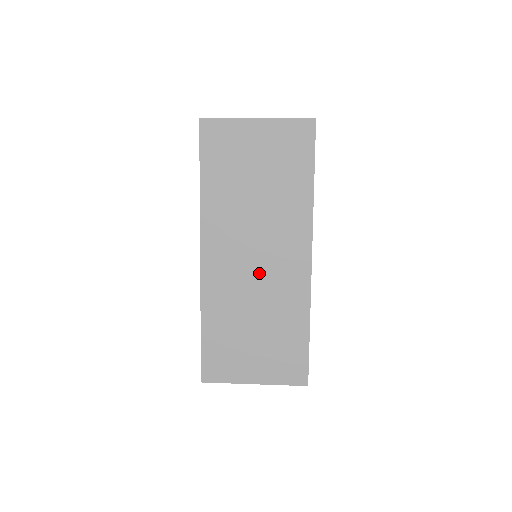
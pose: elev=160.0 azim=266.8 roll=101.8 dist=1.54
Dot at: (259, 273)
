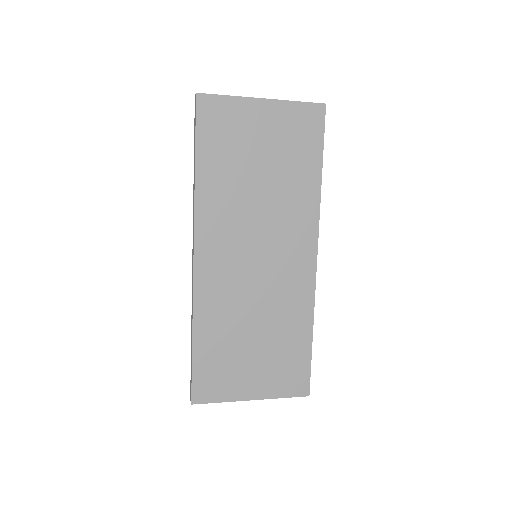
Dot at: (261, 275)
